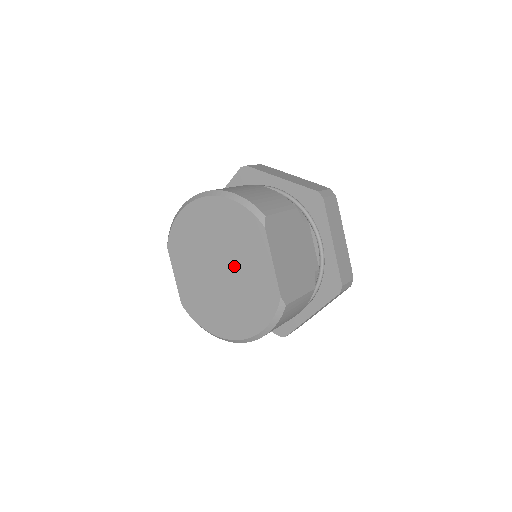
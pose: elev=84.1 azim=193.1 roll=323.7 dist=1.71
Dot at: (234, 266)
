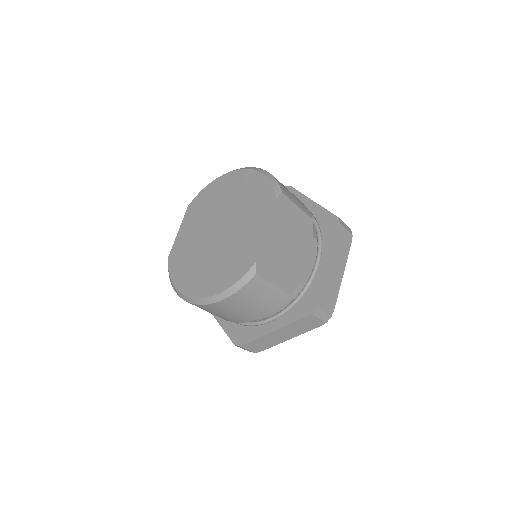
Dot at: (232, 229)
